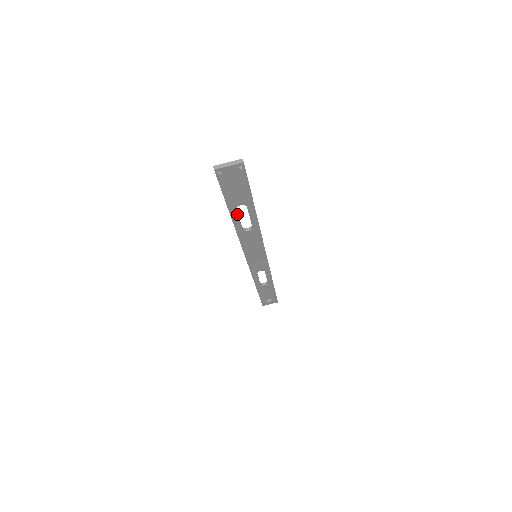
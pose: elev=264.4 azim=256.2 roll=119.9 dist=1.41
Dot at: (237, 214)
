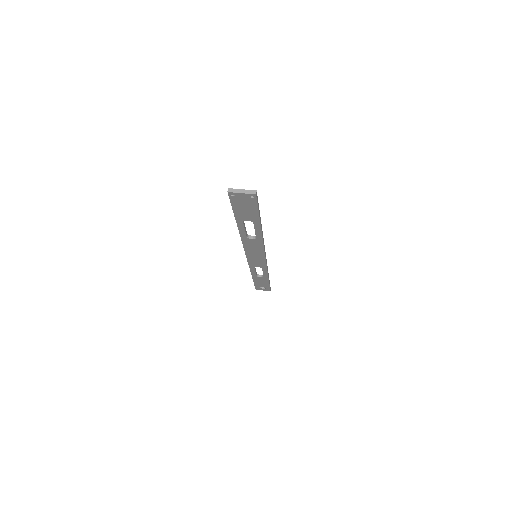
Dot at: (243, 225)
